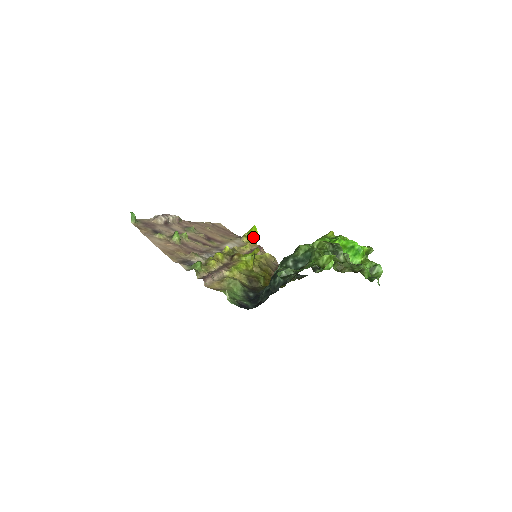
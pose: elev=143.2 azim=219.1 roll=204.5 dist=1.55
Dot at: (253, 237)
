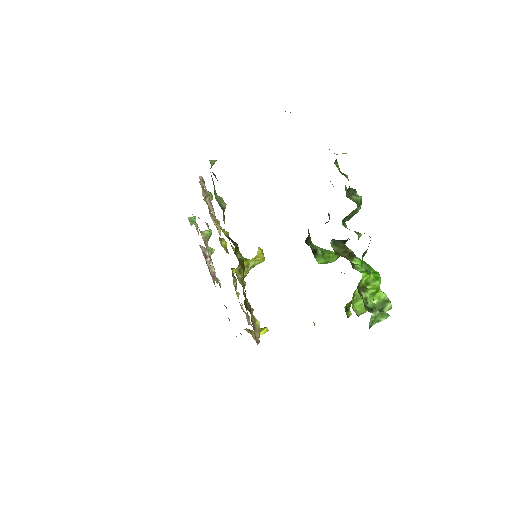
Dot at: occluded
